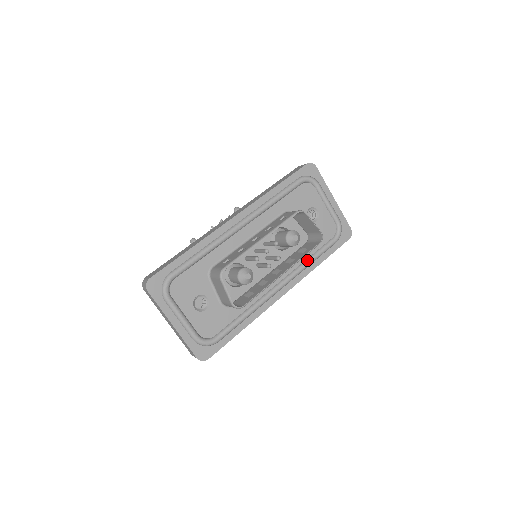
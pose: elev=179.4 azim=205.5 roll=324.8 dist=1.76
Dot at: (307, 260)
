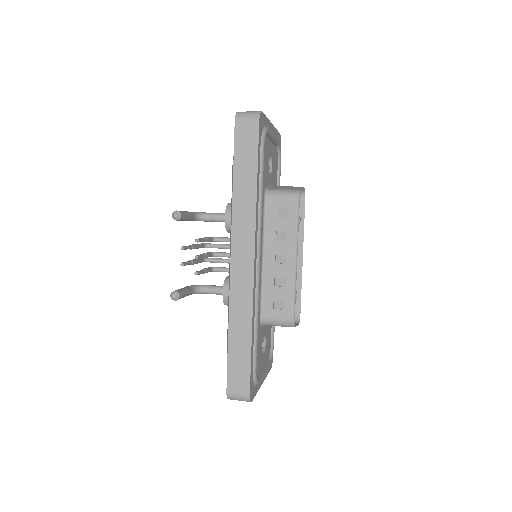
Dot at: occluded
